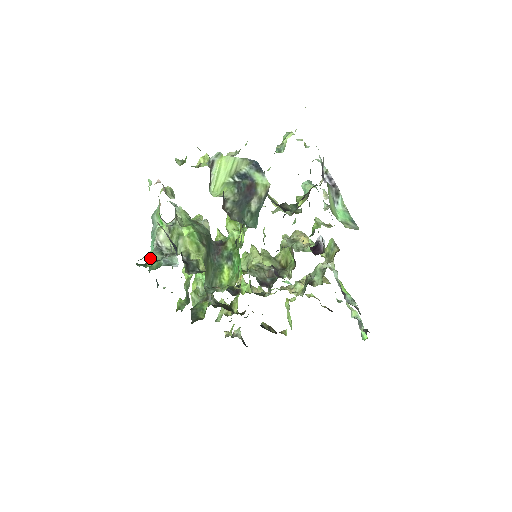
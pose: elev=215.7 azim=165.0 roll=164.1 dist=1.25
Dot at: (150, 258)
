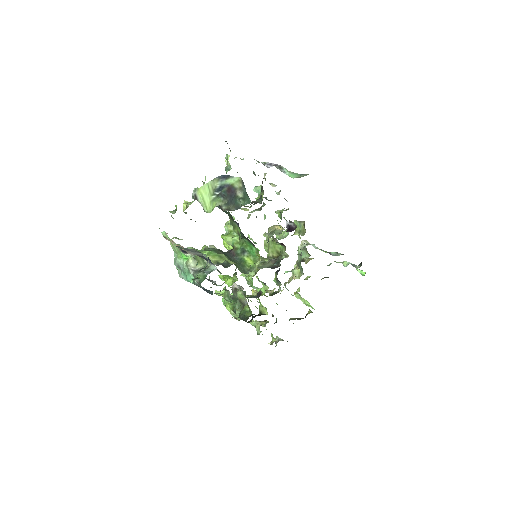
Dot at: occluded
